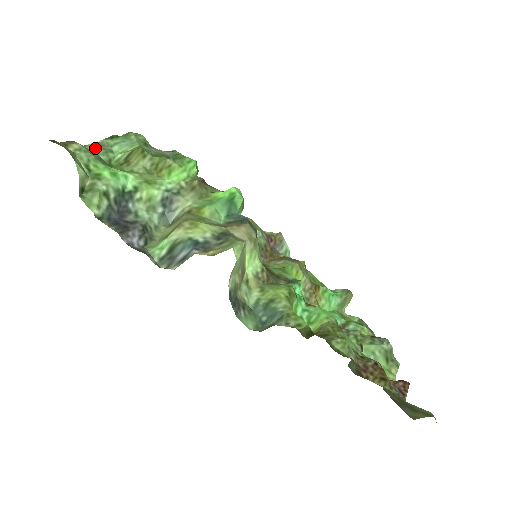
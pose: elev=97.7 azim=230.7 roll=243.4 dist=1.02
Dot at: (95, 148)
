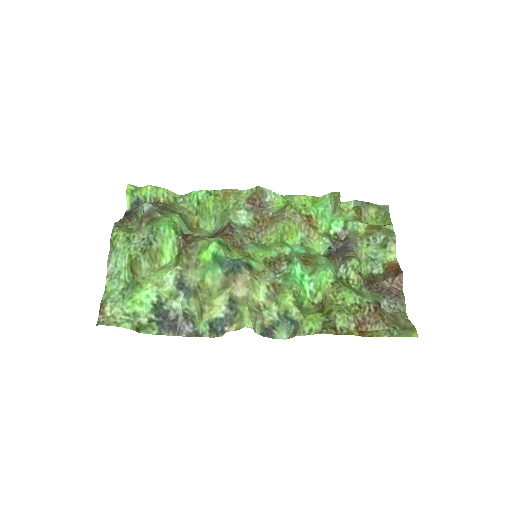
Dot at: (112, 285)
